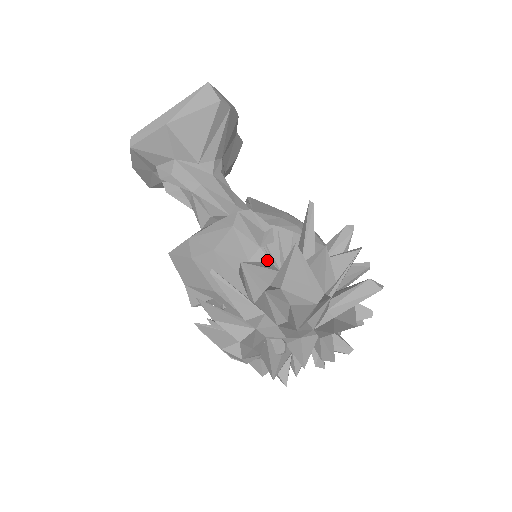
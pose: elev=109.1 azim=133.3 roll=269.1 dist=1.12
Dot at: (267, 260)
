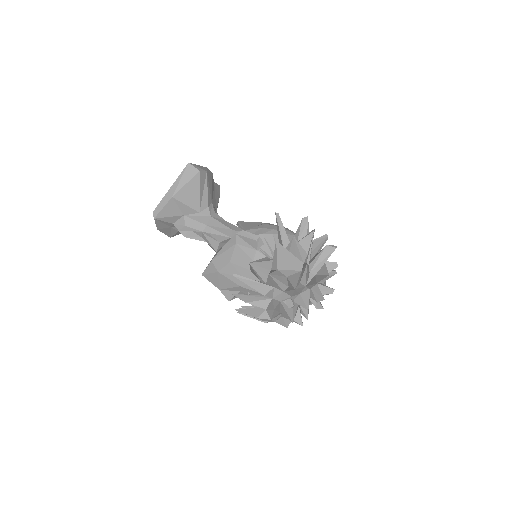
Dot at: (264, 256)
